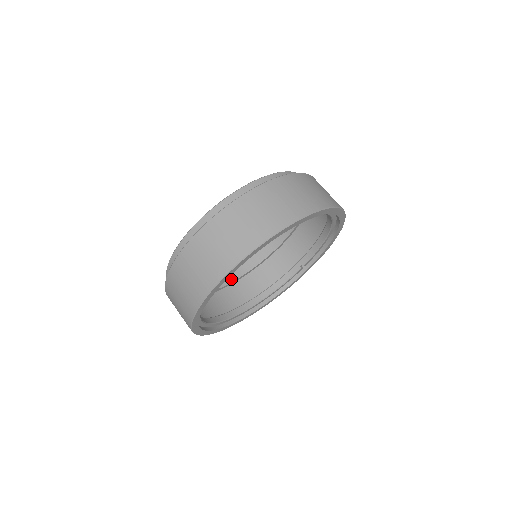
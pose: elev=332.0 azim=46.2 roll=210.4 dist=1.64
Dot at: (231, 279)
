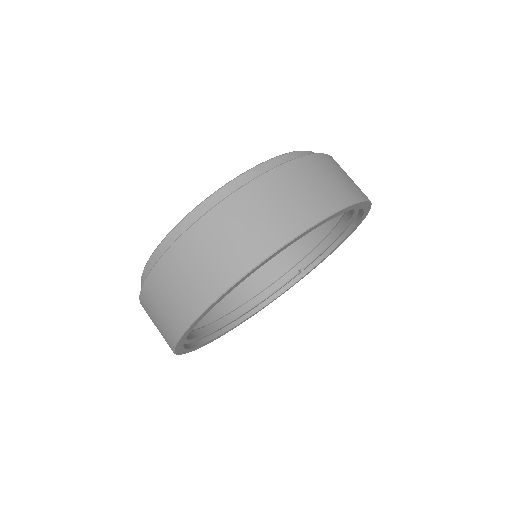
Dot at: occluded
